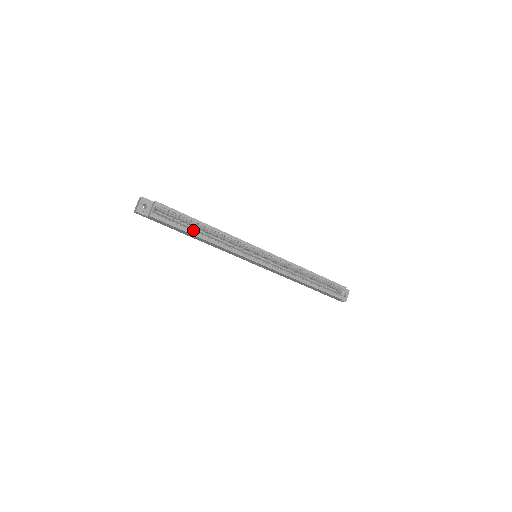
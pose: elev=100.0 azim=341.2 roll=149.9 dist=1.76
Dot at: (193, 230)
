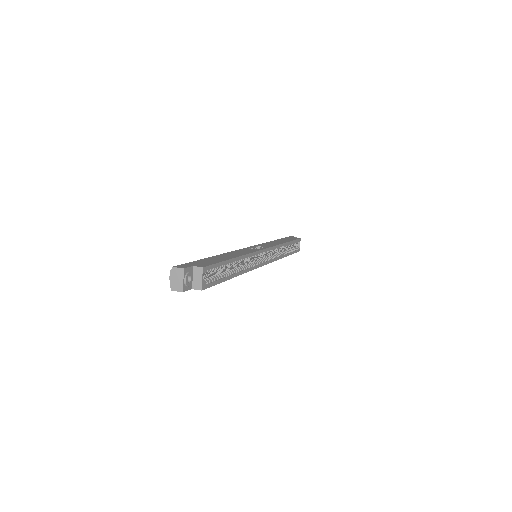
Dot at: (229, 274)
